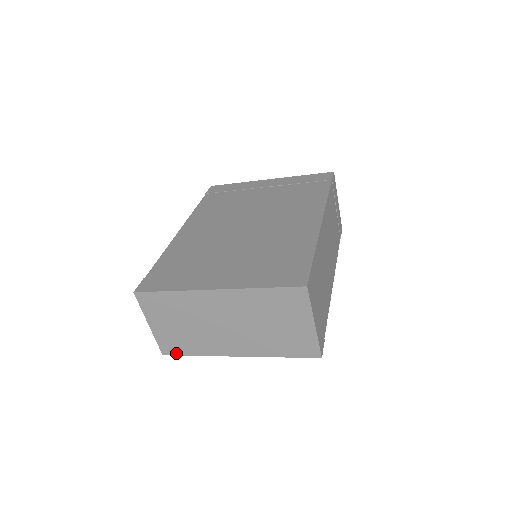
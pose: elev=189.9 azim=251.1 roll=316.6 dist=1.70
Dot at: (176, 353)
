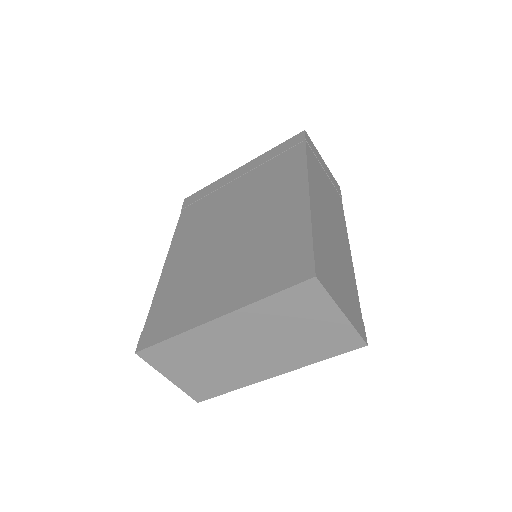
Dot at: (210, 396)
